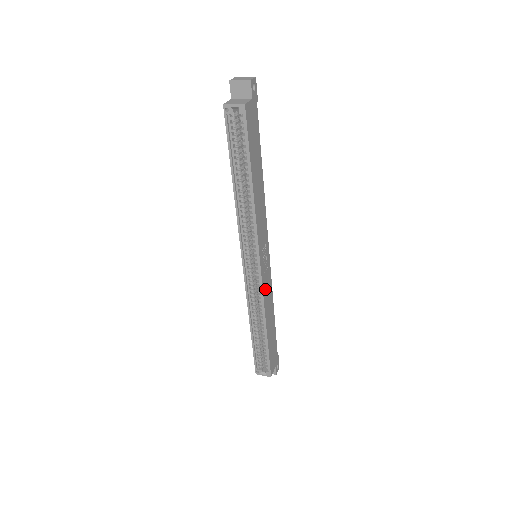
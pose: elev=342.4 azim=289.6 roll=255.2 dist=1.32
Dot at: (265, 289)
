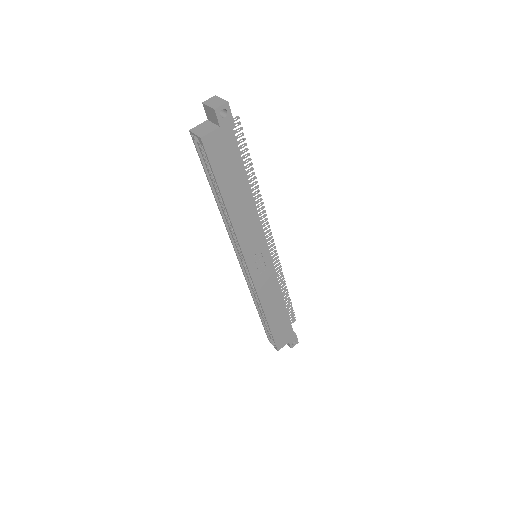
Dot at: (262, 287)
